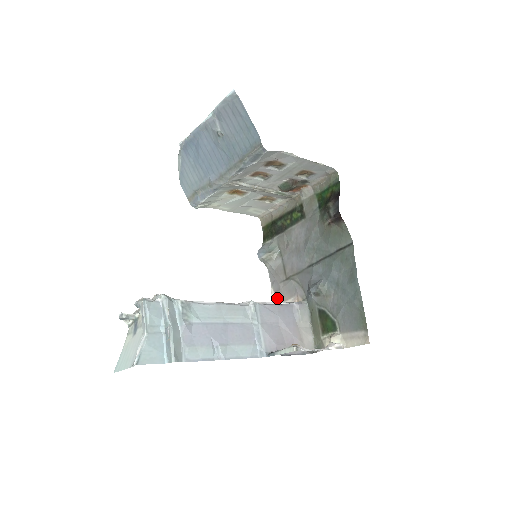
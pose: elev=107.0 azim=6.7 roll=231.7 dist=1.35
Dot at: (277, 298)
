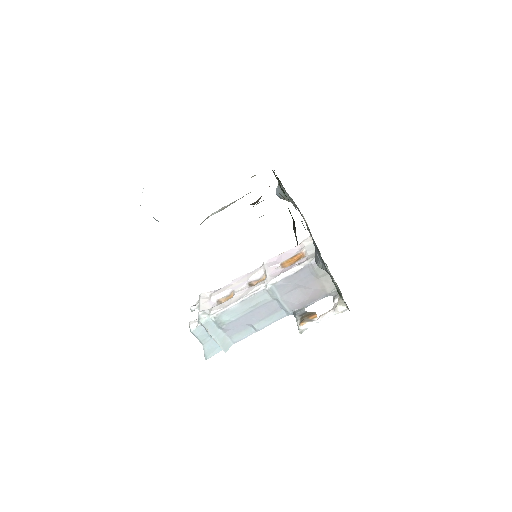
Dot at: occluded
